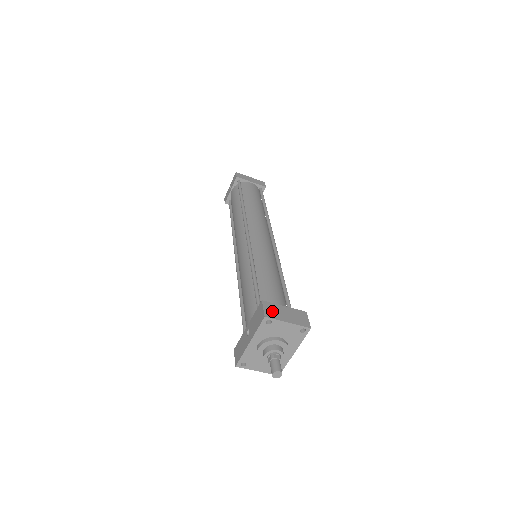
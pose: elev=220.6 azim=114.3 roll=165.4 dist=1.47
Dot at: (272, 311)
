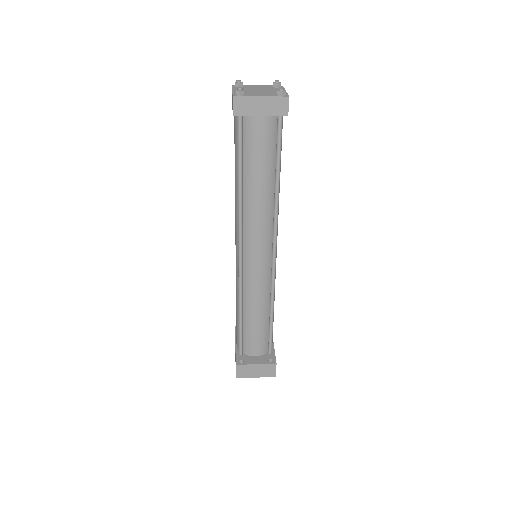
Dot at: (243, 372)
